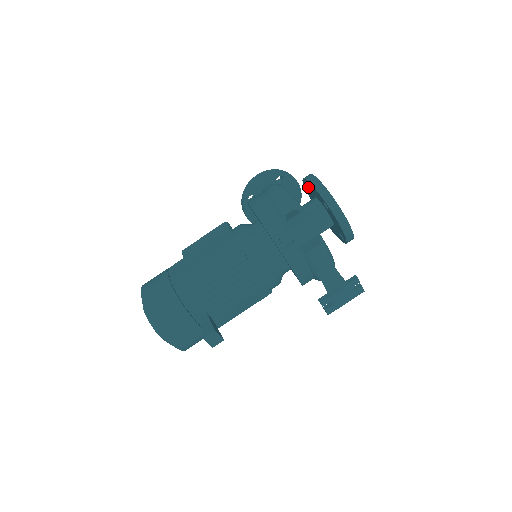
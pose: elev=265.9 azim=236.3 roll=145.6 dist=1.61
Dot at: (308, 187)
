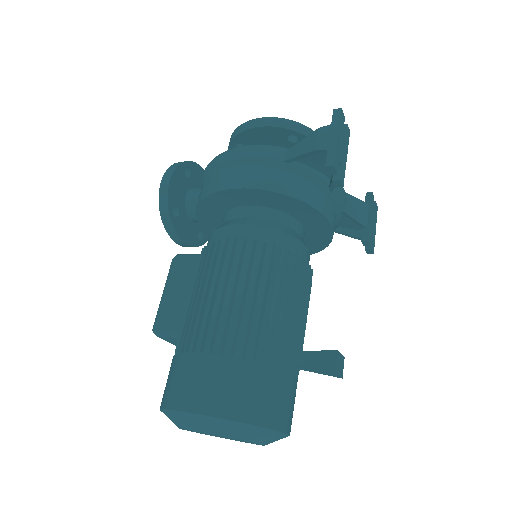
Dot at: (244, 144)
